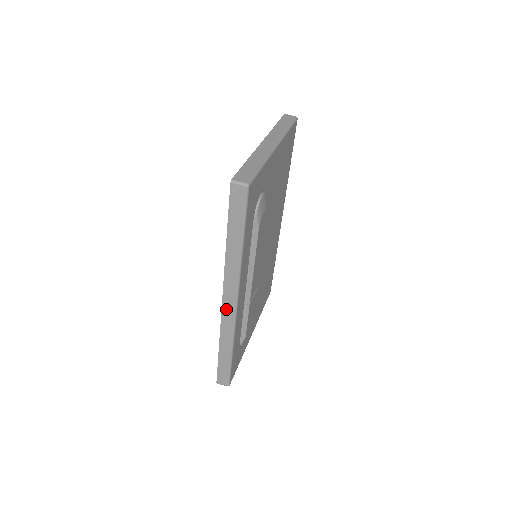
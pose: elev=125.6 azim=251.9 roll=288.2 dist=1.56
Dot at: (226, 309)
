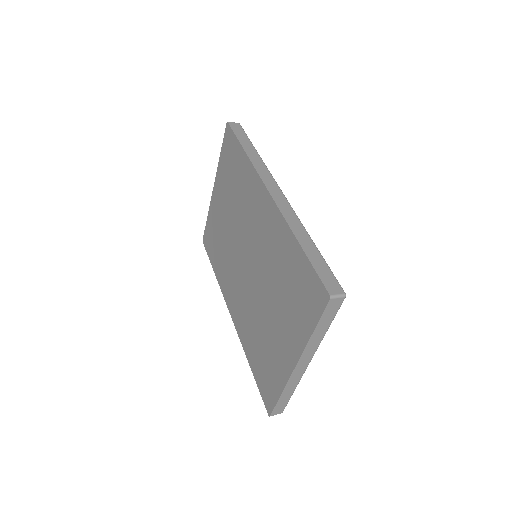
Dot at: (276, 197)
